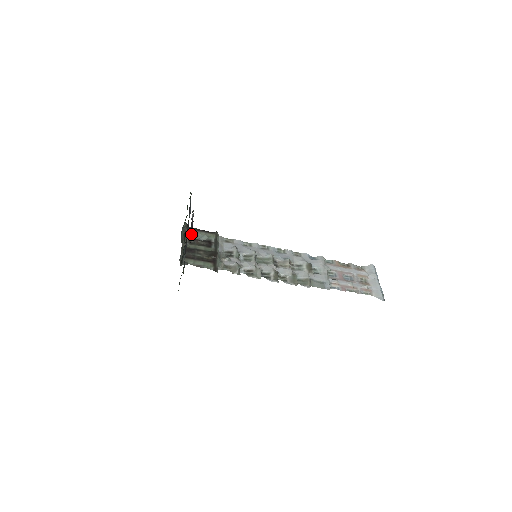
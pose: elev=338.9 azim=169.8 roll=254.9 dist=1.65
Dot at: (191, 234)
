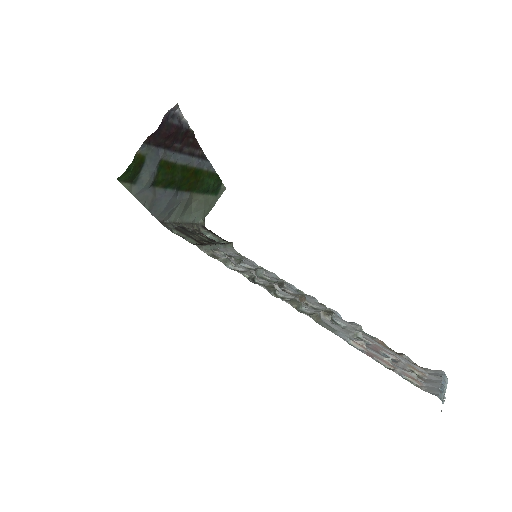
Dot at: (169, 127)
